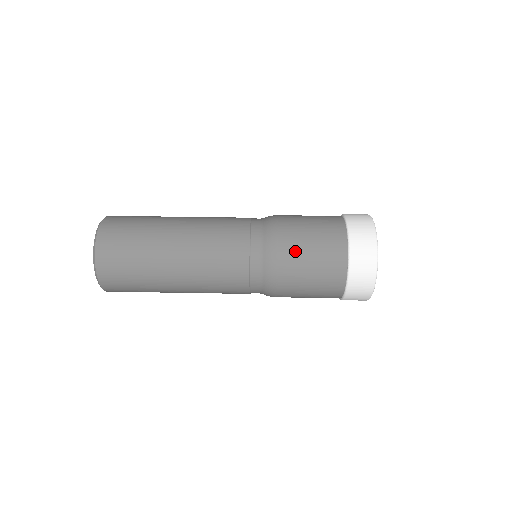
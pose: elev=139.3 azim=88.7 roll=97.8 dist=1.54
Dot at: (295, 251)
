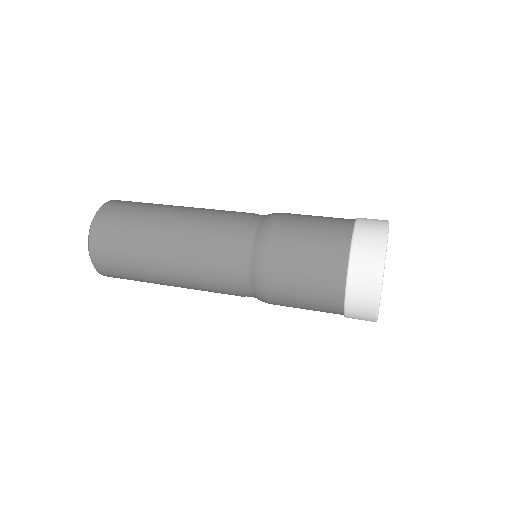
Dot at: (288, 245)
